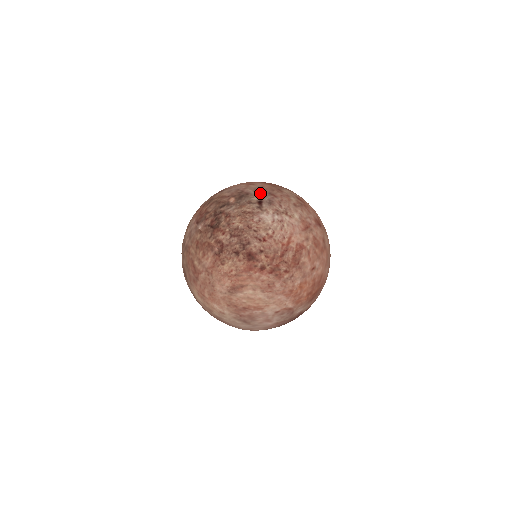
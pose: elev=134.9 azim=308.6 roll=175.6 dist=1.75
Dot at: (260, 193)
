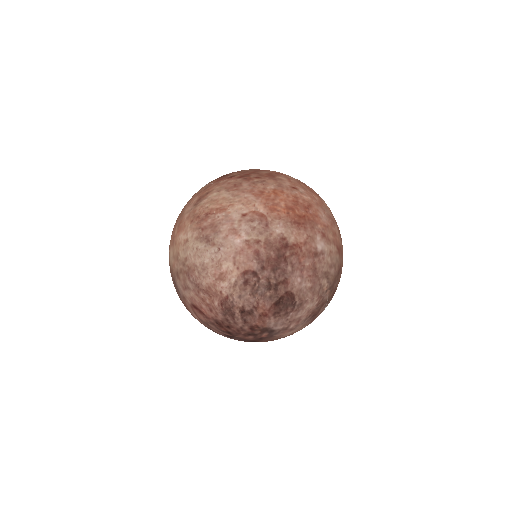
Dot at: occluded
